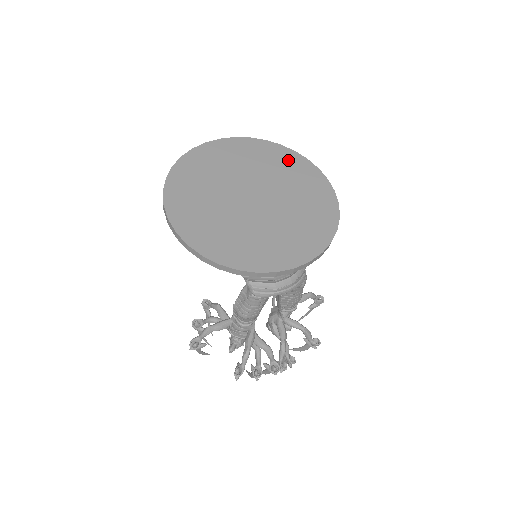
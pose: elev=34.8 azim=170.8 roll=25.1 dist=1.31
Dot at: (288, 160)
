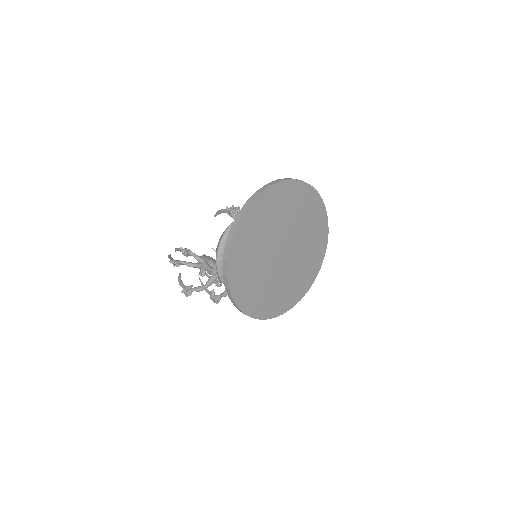
Dot at: (305, 199)
